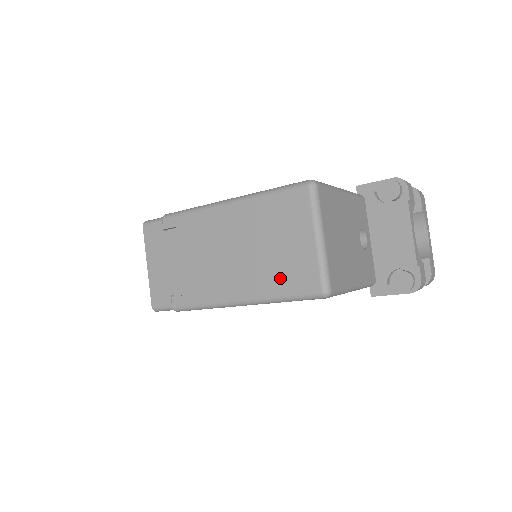
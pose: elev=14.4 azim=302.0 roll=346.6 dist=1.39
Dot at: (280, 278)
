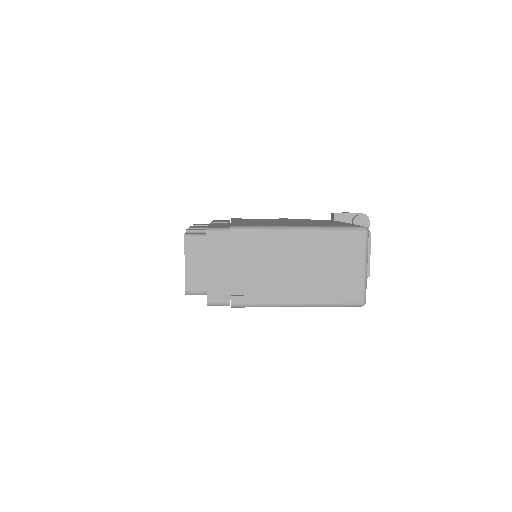
Dot at: (333, 291)
